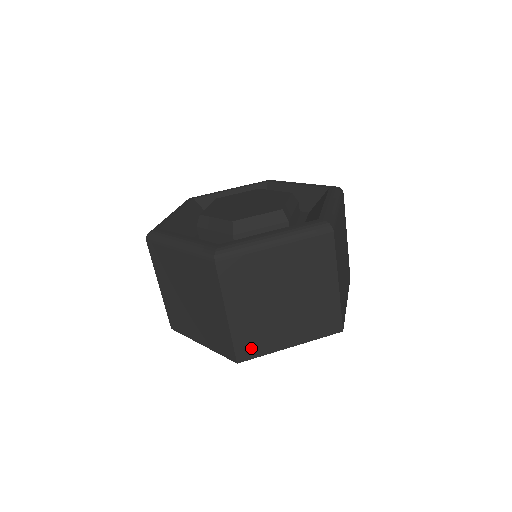
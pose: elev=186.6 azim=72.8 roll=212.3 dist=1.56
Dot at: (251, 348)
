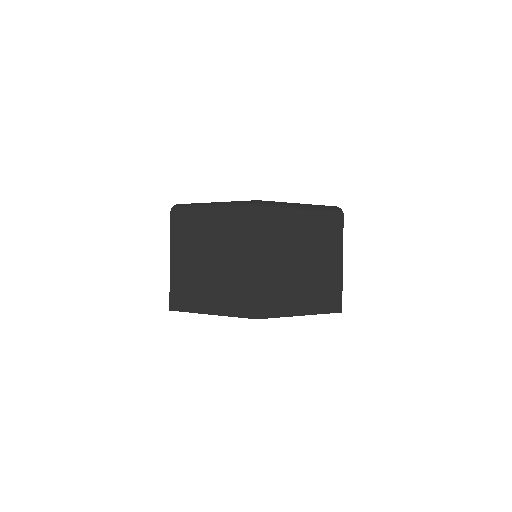
Dot at: (271, 306)
